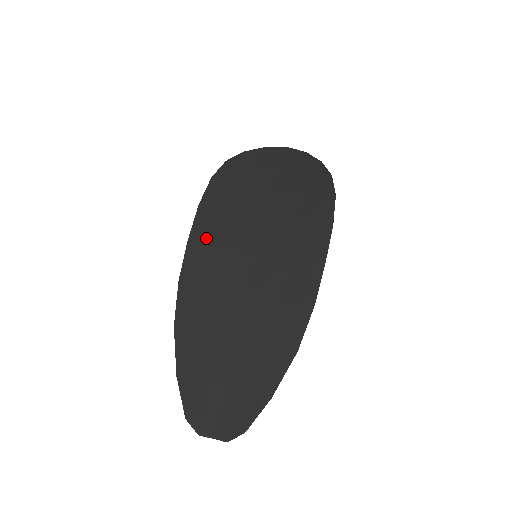
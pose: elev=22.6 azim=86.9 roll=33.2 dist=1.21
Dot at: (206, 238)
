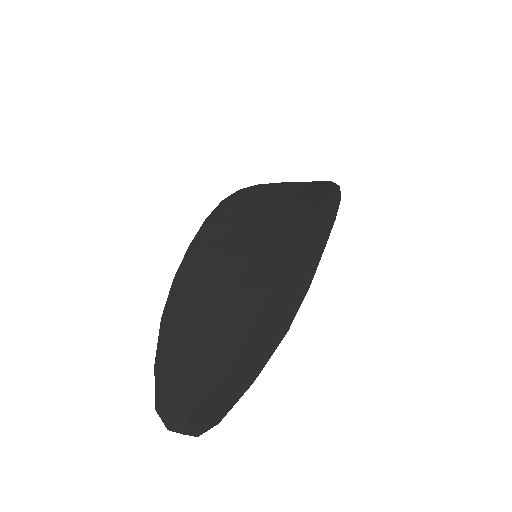
Dot at: (207, 243)
